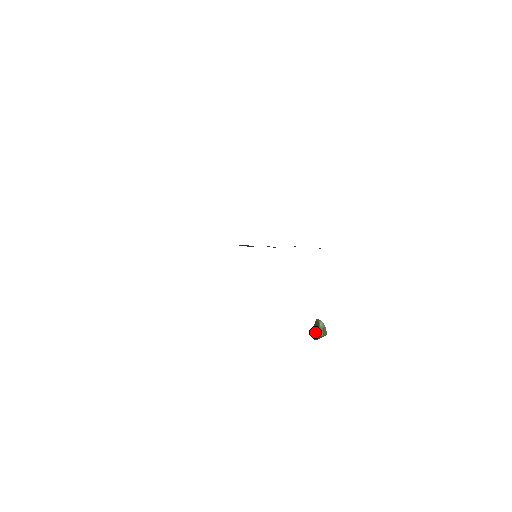
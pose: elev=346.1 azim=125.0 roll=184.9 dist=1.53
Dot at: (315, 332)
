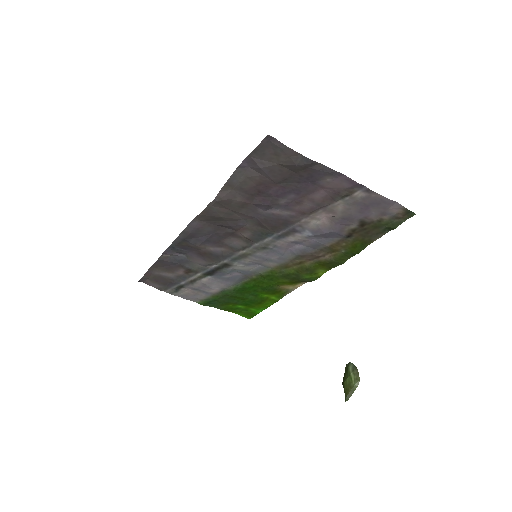
Dot at: (344, 383)
